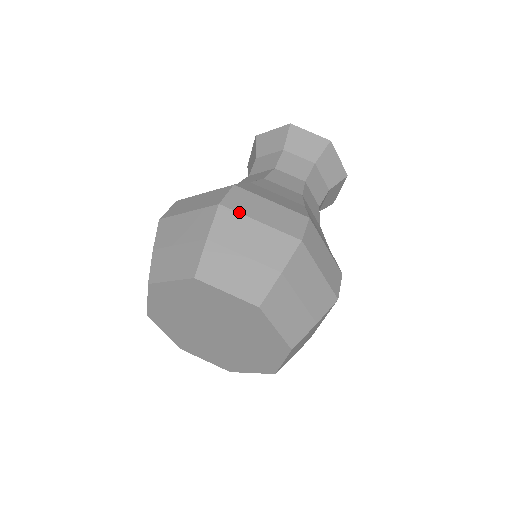
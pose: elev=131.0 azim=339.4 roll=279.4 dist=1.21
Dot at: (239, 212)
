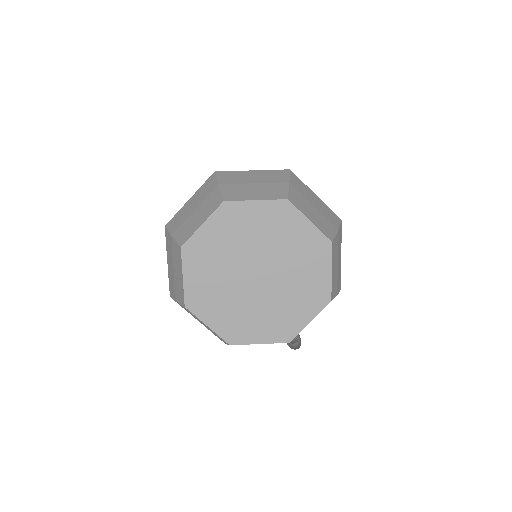
Dot at: (233, 171)
